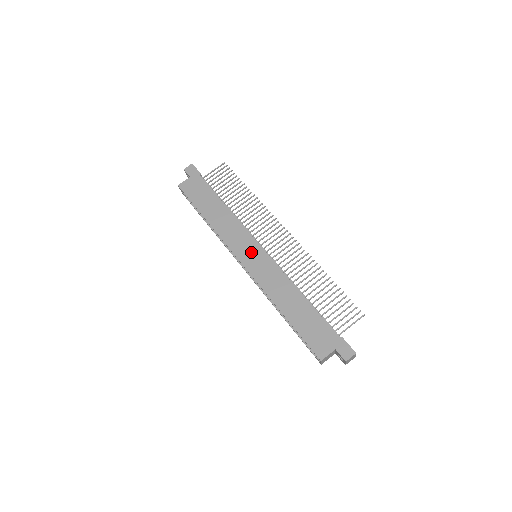
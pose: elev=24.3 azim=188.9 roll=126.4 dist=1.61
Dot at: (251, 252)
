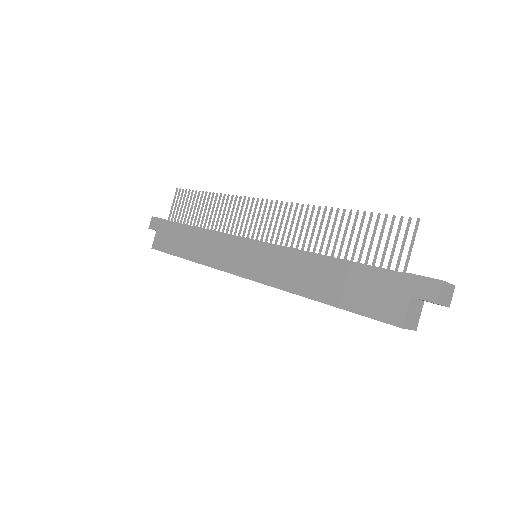
Dot at: (244, 256)
